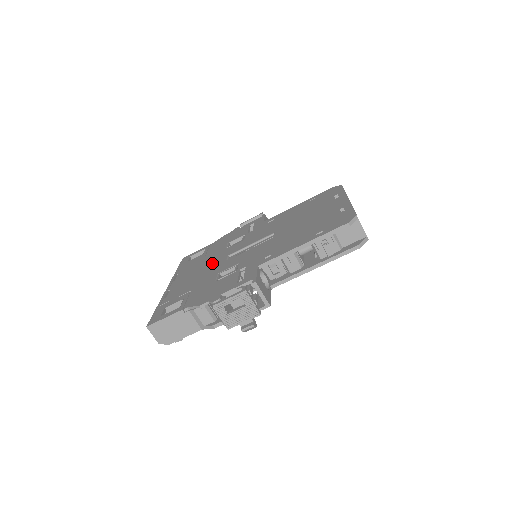
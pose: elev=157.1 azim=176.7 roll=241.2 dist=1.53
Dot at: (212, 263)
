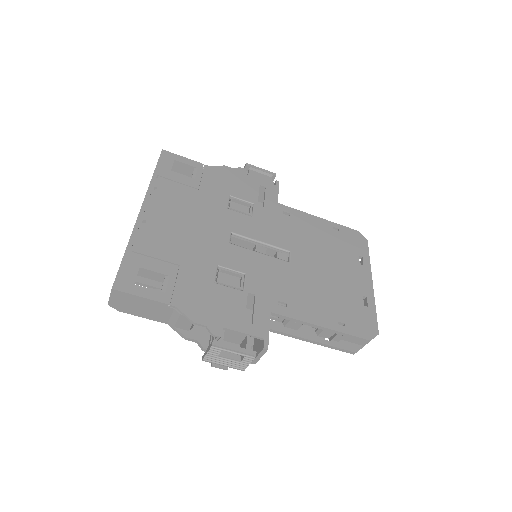
Dot at: (209, 225)
